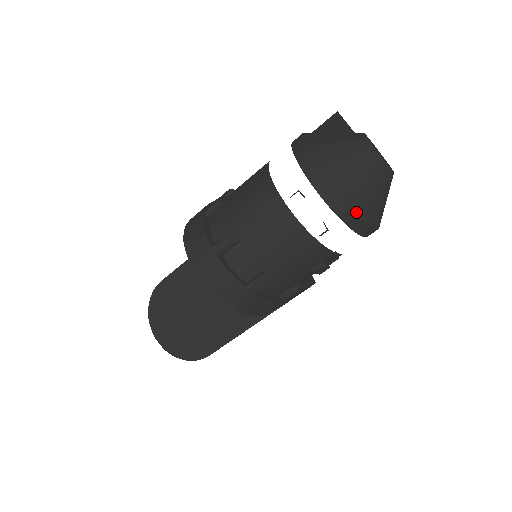
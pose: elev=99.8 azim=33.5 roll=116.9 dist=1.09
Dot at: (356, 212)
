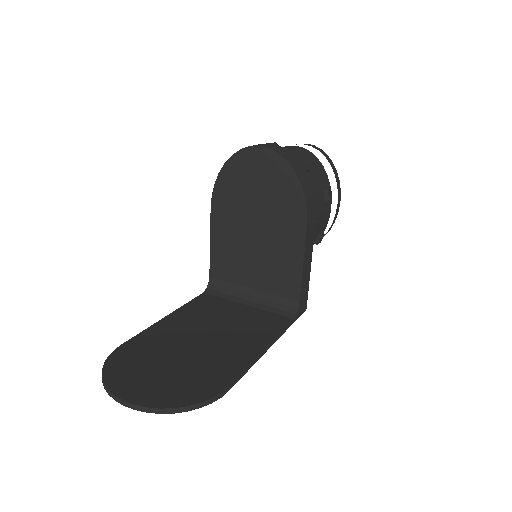
Dot at: (331, 161)
